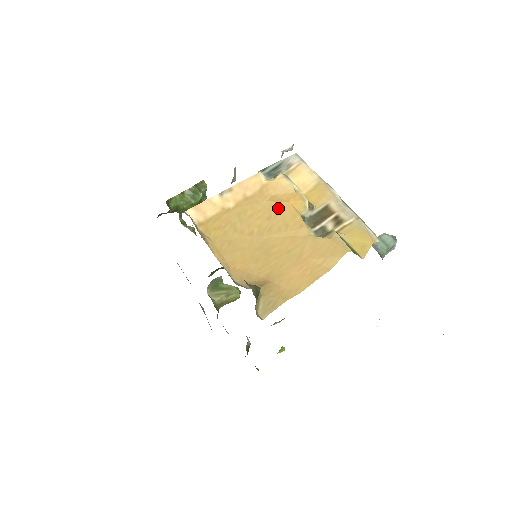
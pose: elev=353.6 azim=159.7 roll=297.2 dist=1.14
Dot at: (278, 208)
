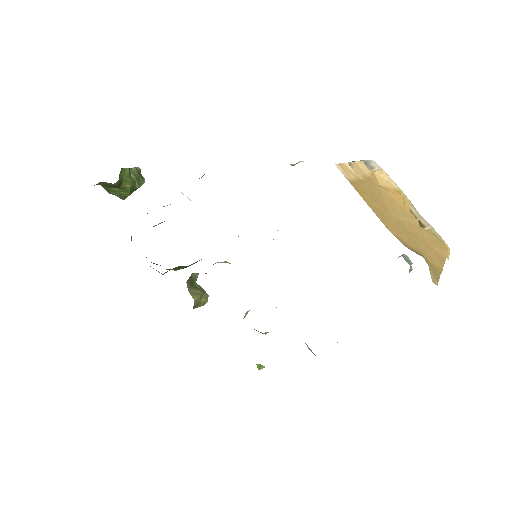
Dot at: (391, 196)
